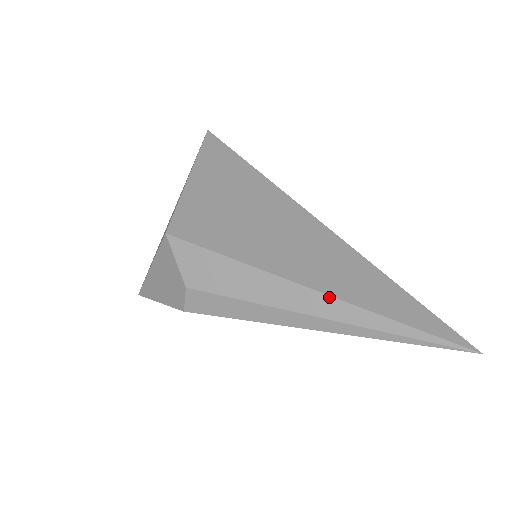
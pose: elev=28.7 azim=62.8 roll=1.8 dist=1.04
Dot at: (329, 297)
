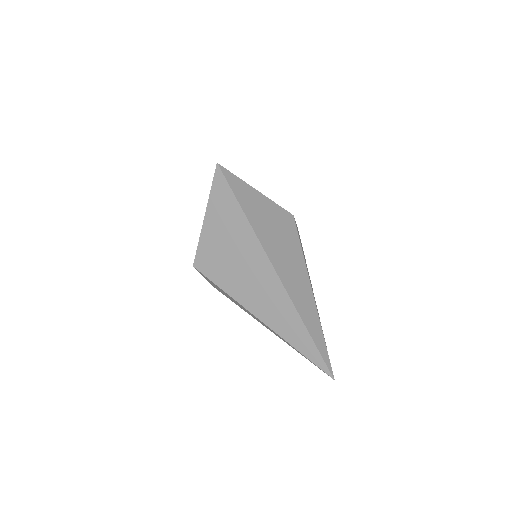
Dot at: (271, 329)
